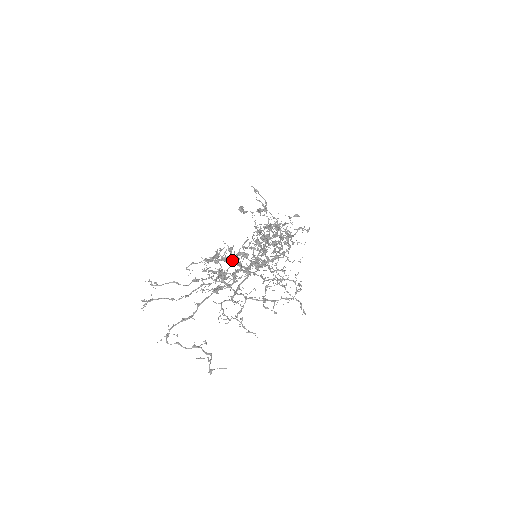
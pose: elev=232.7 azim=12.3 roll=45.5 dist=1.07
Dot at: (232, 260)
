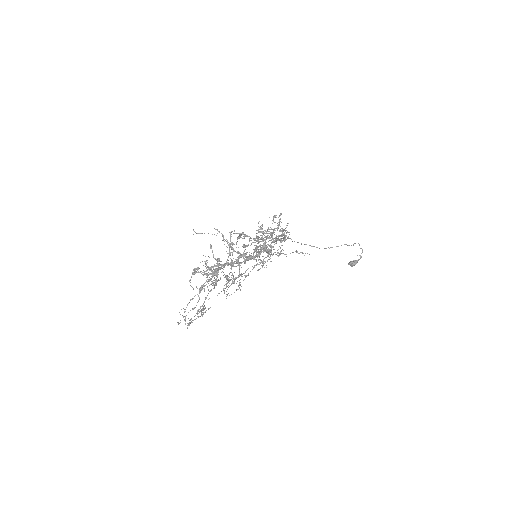
Dot at: (217, 264)
